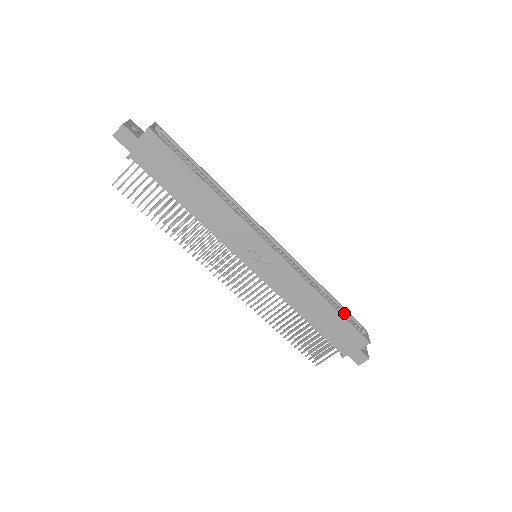
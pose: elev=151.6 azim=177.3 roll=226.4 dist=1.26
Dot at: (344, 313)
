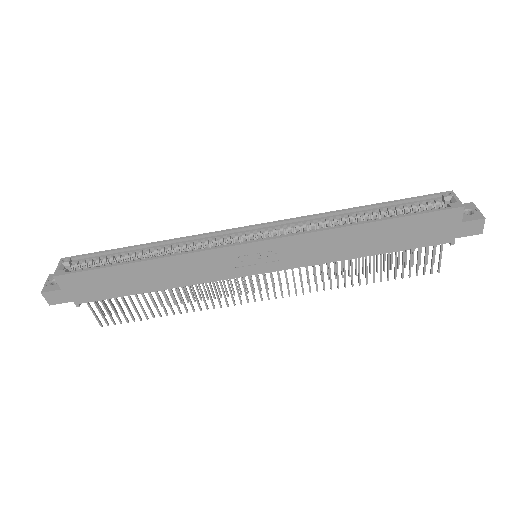
Dot at: (402, 206)
